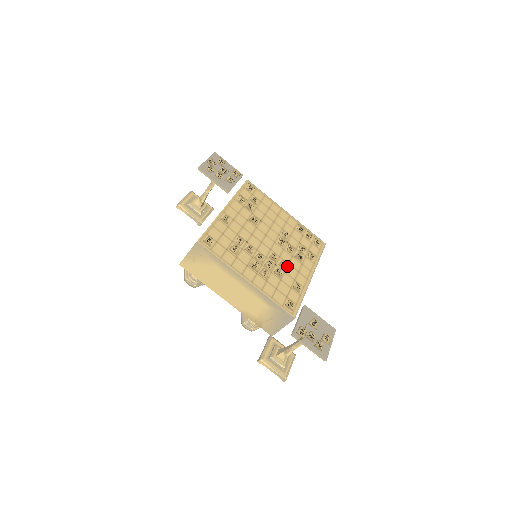
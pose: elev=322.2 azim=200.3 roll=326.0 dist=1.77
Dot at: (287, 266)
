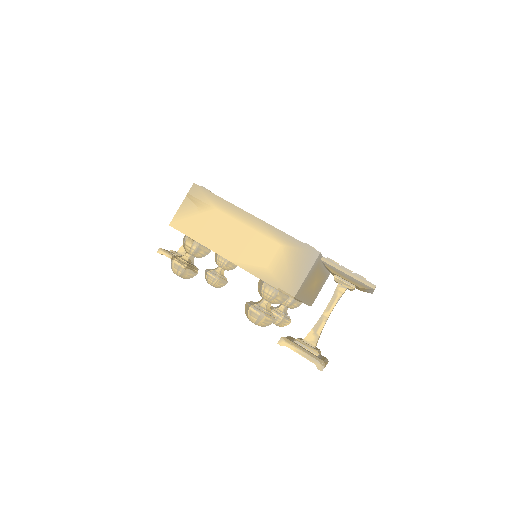
Dot at: occluded
